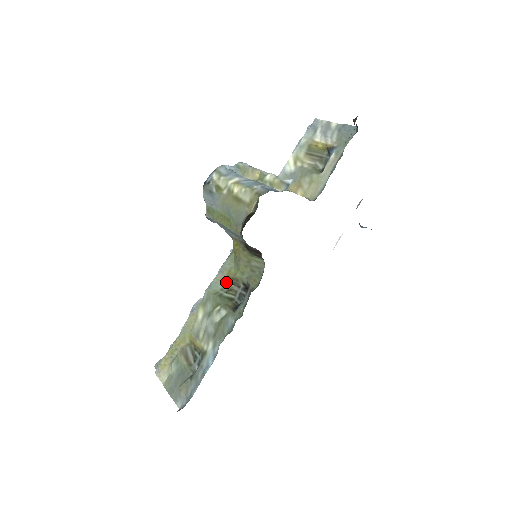
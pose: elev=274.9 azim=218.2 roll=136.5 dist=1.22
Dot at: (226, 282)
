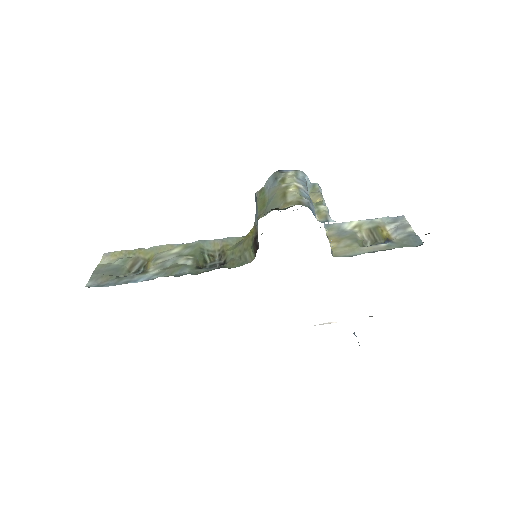
Dot at: (217, 249)
